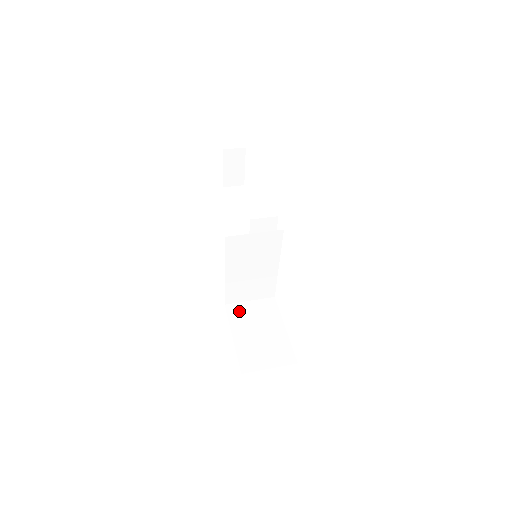
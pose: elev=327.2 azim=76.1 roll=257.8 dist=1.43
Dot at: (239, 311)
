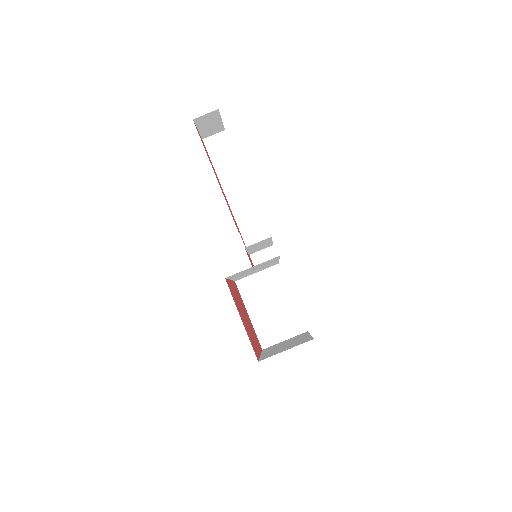
Dot at: (249, 286)
